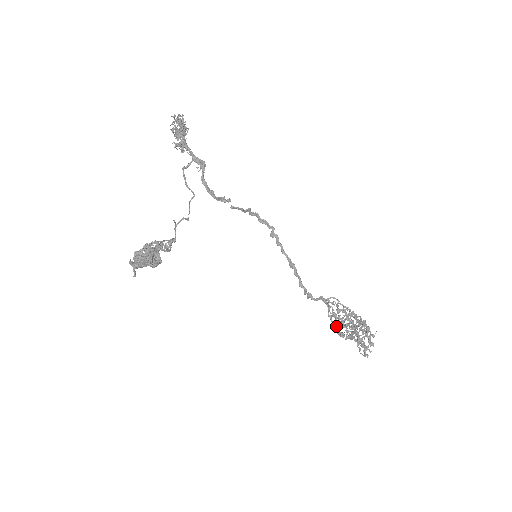
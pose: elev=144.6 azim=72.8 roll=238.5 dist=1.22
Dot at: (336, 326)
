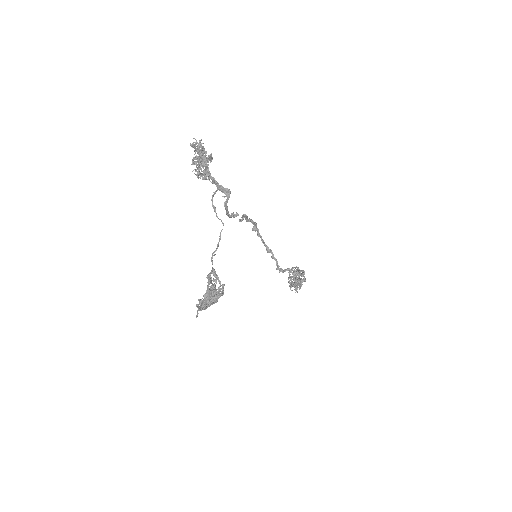
Dot at: (295, 285)
